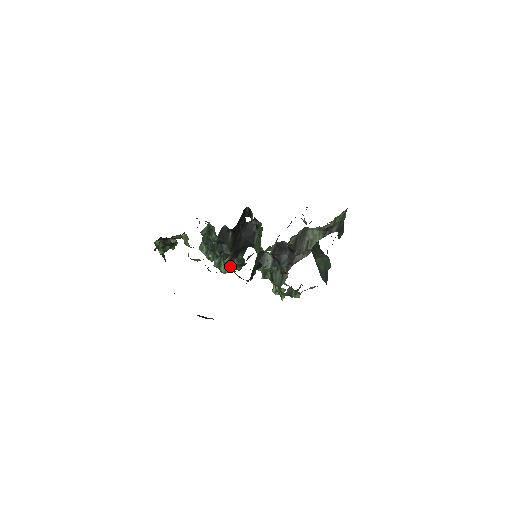
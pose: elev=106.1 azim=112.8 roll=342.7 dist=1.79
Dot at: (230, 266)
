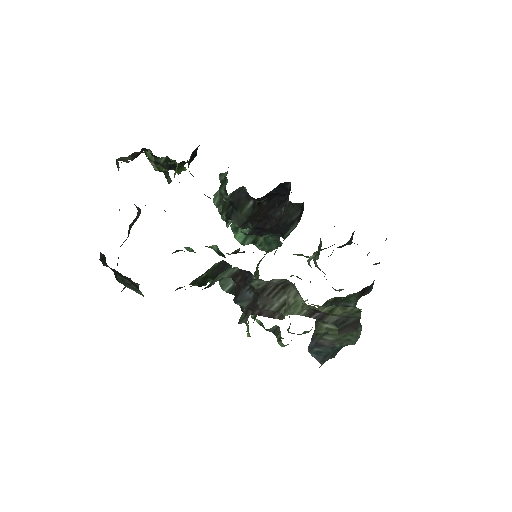
Dot at: (251, 240)
